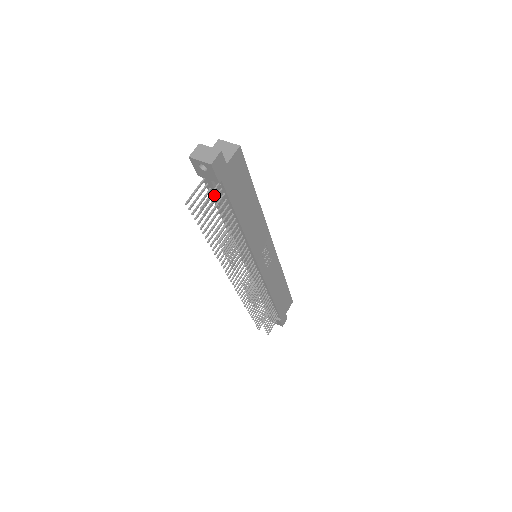
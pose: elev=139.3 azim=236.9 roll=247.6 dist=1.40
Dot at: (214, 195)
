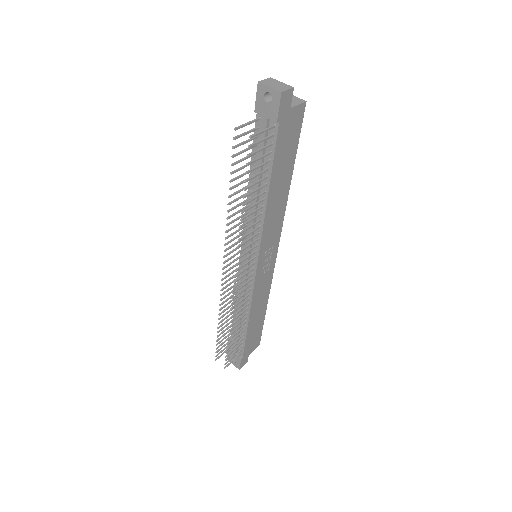
Dot at: (260, 143)
